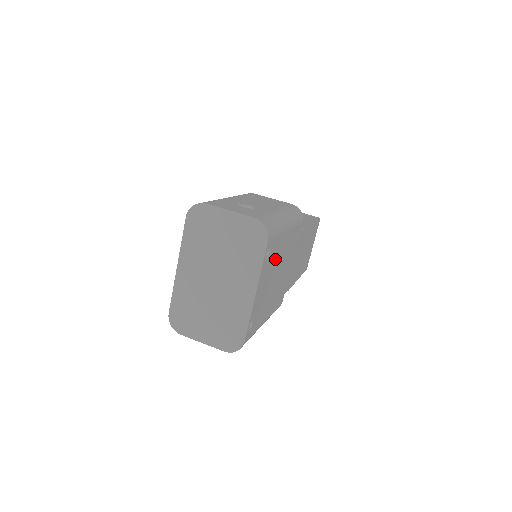
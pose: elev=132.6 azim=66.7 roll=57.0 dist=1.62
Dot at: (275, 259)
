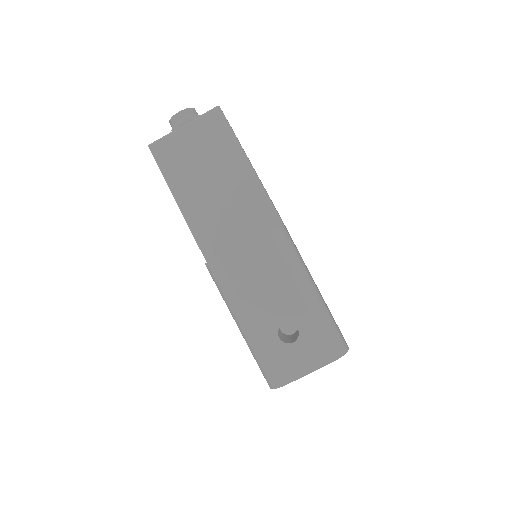
Dot at: occluded
